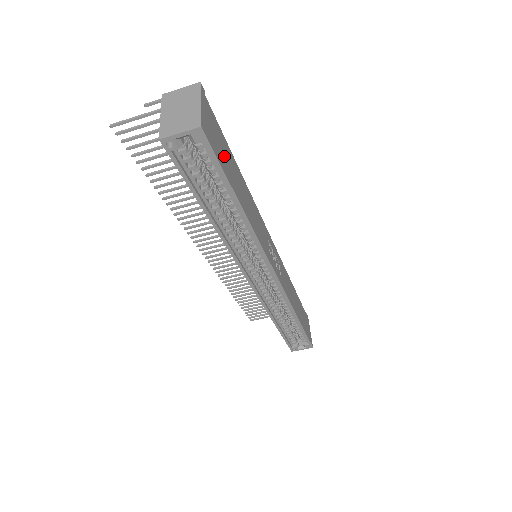
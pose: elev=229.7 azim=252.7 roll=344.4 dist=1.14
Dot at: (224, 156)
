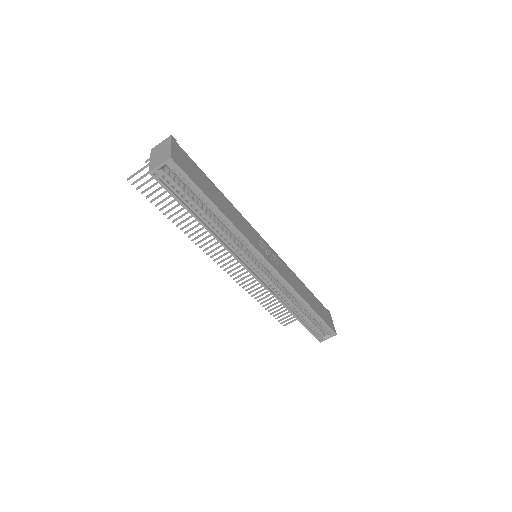
Dot at: (198, 177)
